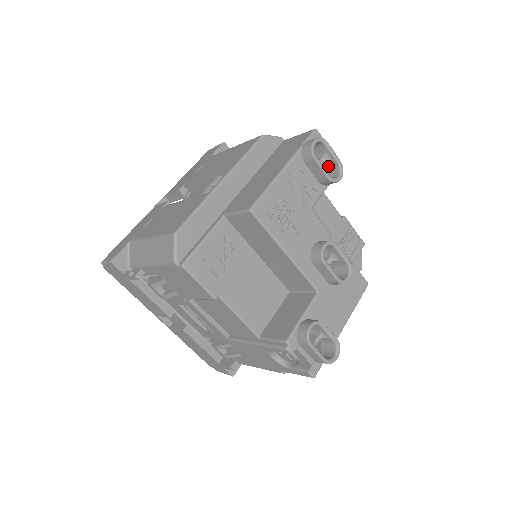
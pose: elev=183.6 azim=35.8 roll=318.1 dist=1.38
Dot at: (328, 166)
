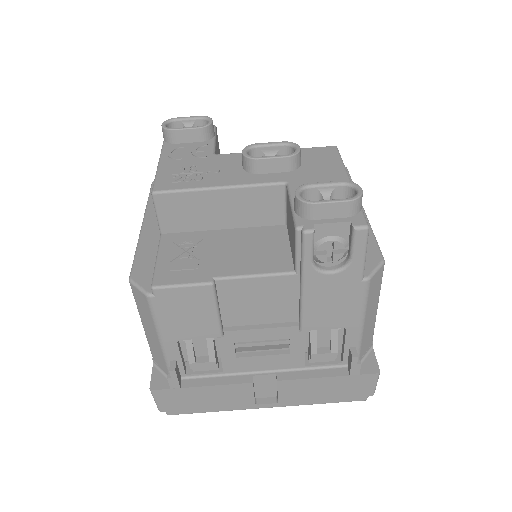
Dot at: occluded
